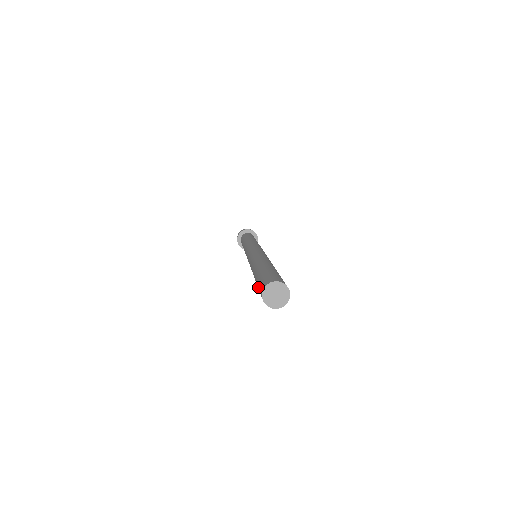
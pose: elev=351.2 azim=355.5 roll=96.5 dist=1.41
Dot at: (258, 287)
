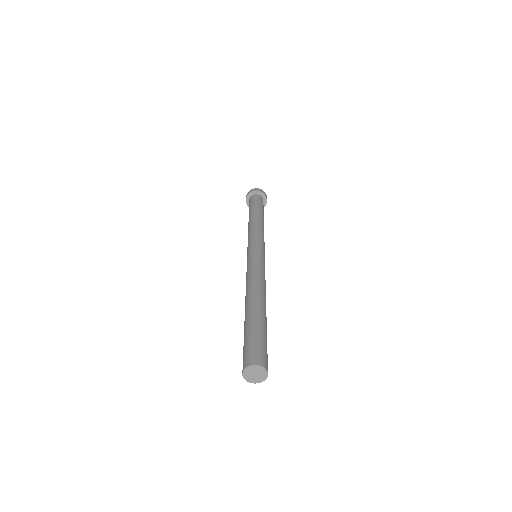
Dot at: occluded
